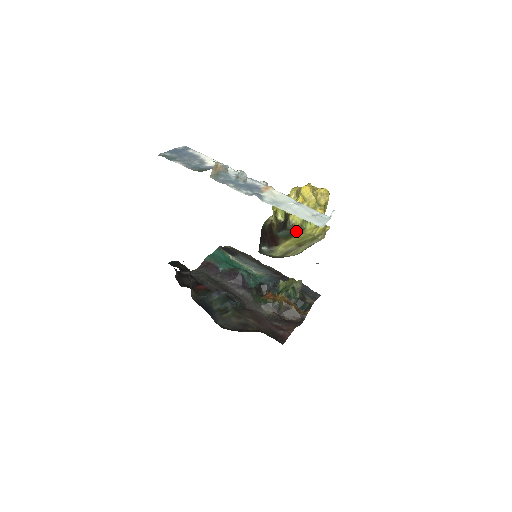
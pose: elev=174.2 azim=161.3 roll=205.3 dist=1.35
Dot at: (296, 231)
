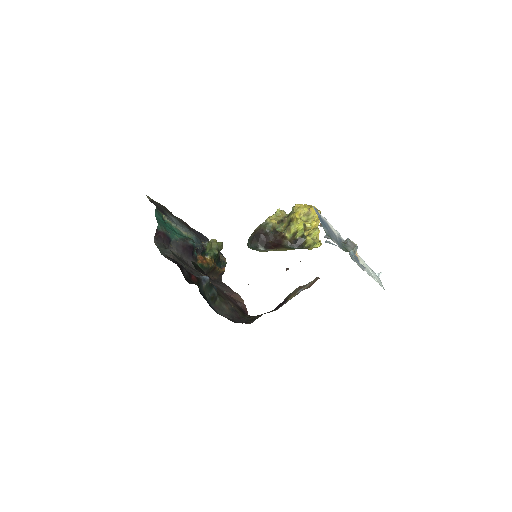
Dot at: (304, 248)
